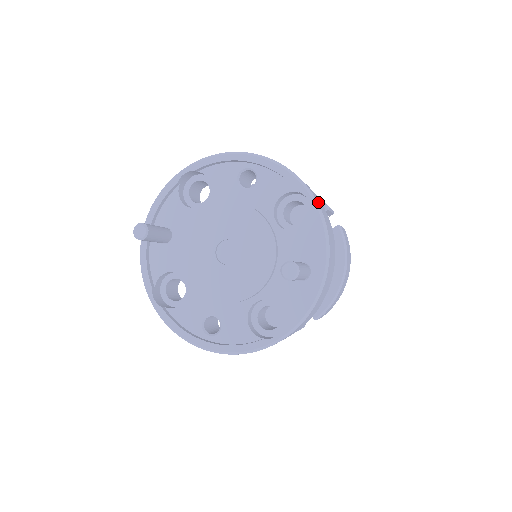
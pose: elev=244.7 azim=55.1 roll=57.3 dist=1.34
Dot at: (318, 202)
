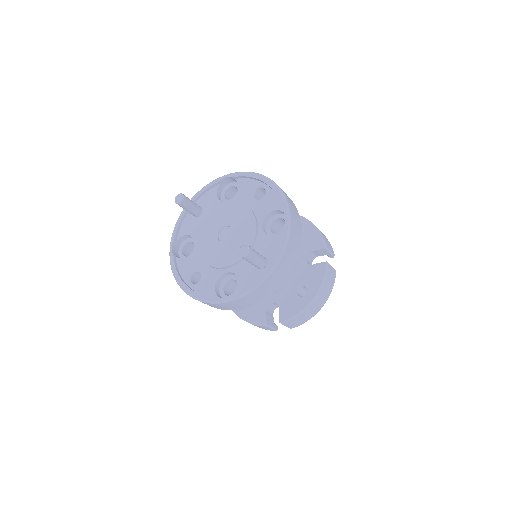
Dot at: (293, 223)
